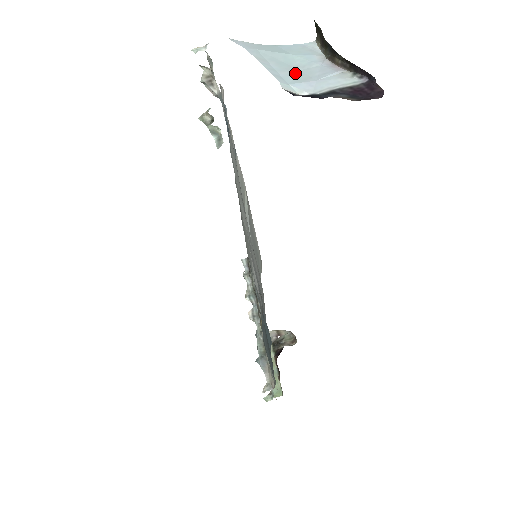
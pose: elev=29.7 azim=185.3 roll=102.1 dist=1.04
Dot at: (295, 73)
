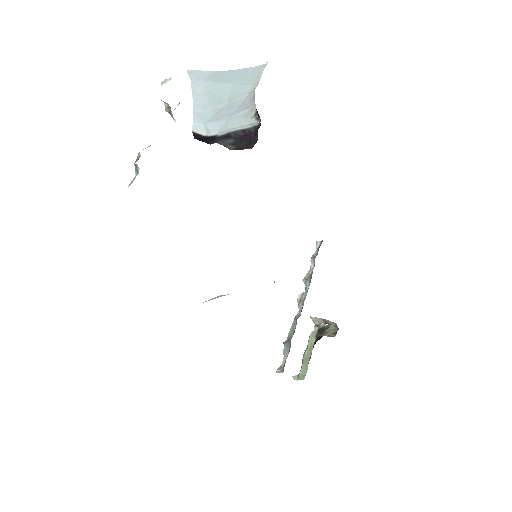
Dot at: (219, 109)
